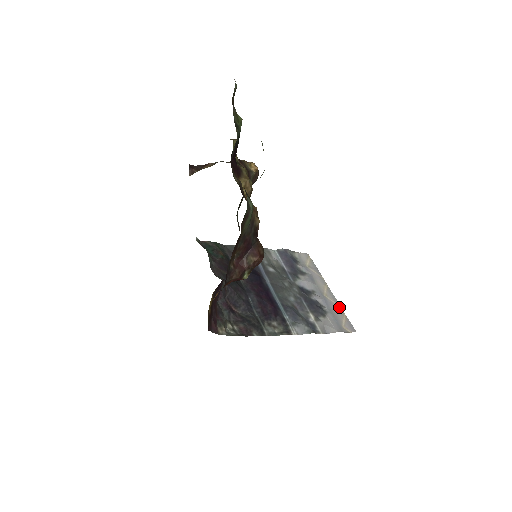
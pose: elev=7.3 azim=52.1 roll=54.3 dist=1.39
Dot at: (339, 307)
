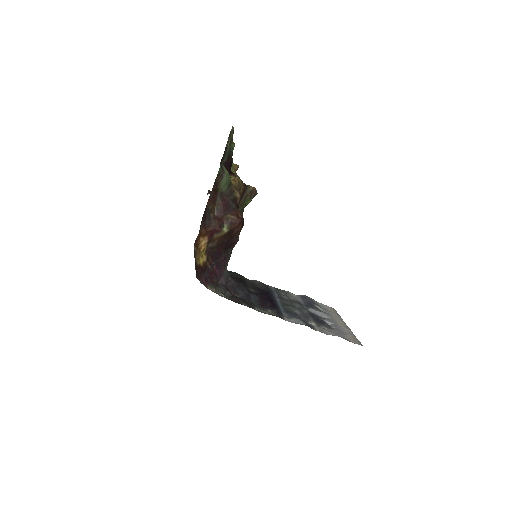
Dot at: (351, 333)
